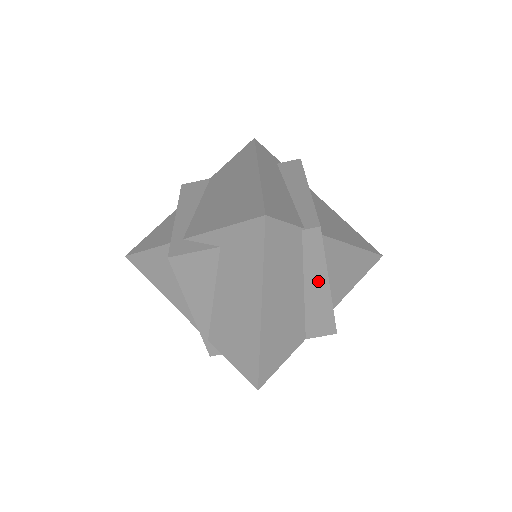
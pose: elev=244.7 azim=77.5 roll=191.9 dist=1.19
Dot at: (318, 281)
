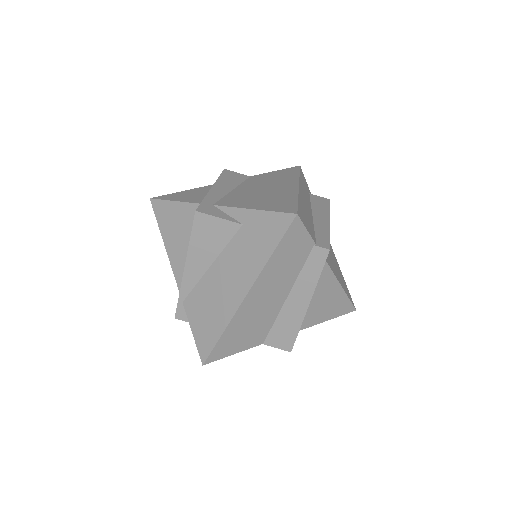
Dot at: (302, 296)
